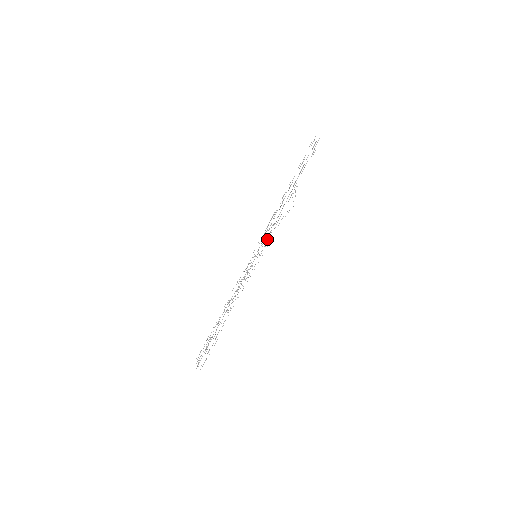
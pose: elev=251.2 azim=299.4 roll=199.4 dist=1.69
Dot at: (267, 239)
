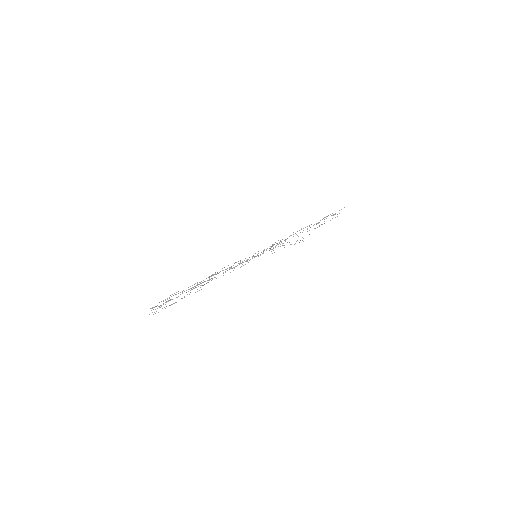
Dot at: occluded
